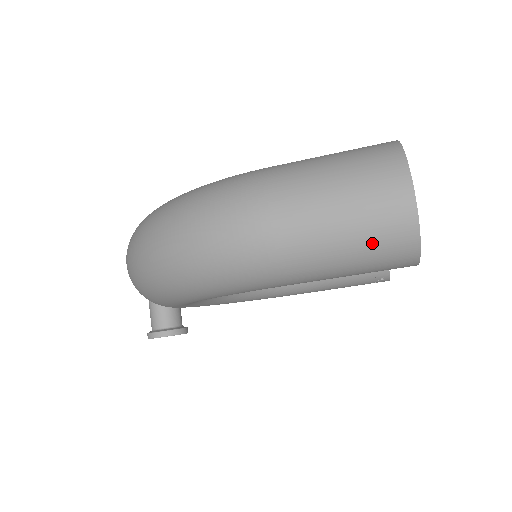
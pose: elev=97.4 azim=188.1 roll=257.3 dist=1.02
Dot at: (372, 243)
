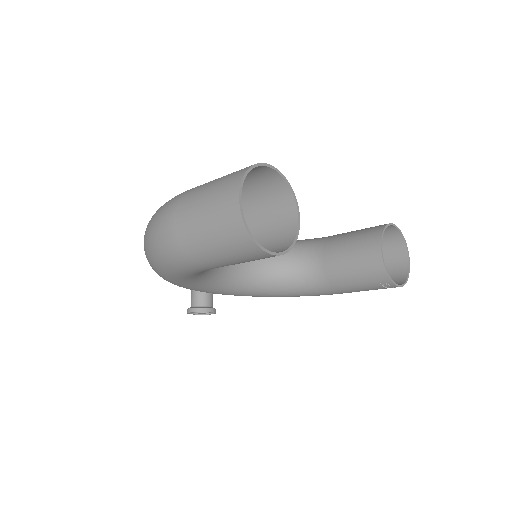
Dot at: (223, 236)
